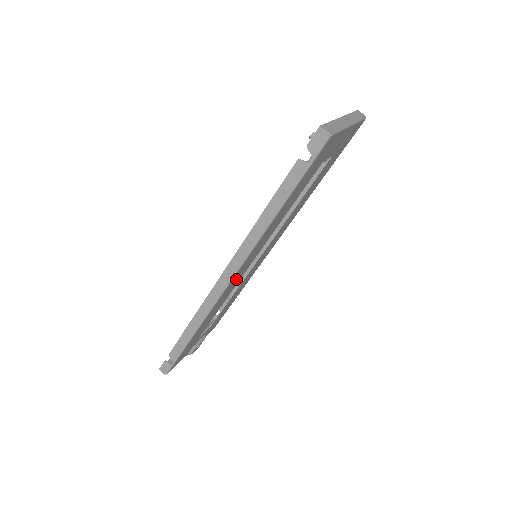
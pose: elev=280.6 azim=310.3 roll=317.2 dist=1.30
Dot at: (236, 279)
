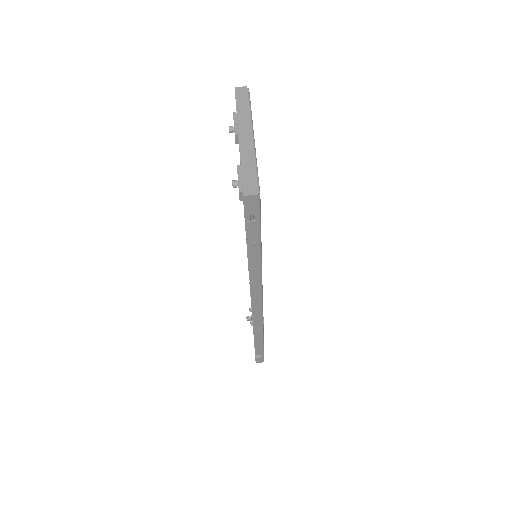
Dot at: occluded
